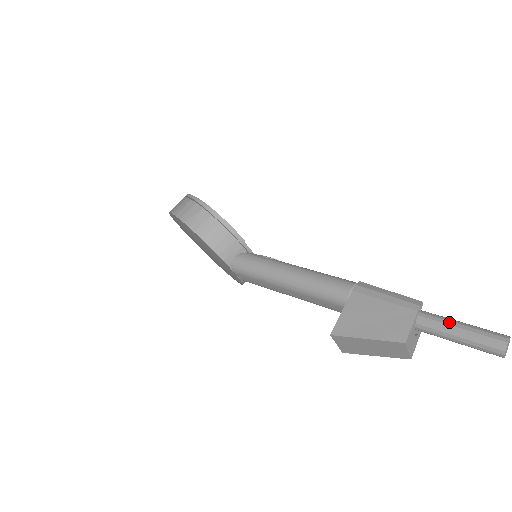
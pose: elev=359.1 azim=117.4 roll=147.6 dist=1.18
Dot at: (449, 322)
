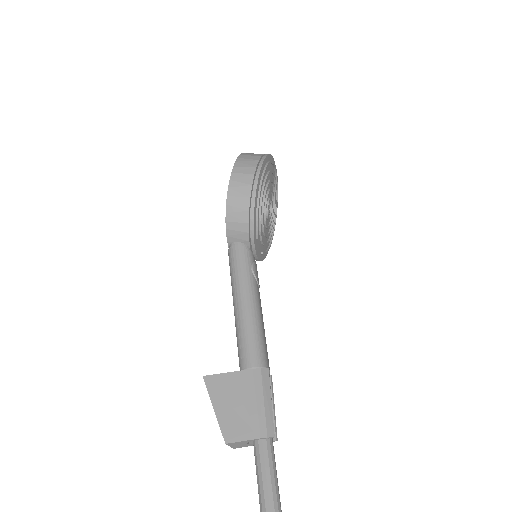
Dot at: (268, 469)
